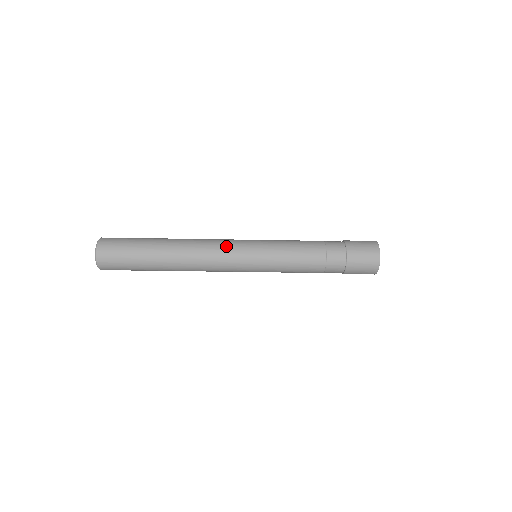
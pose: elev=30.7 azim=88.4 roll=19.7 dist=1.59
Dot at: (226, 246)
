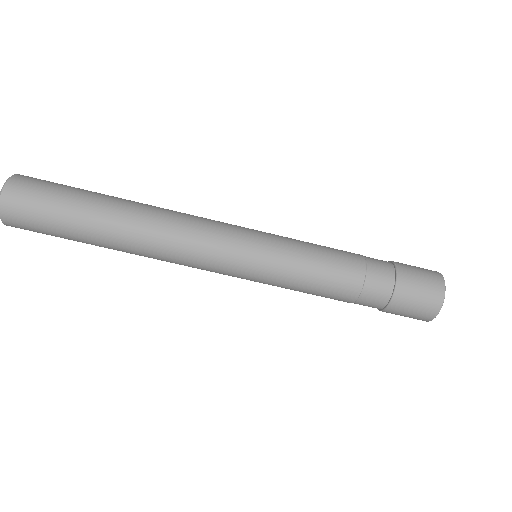
Dot at: (216, 222)
